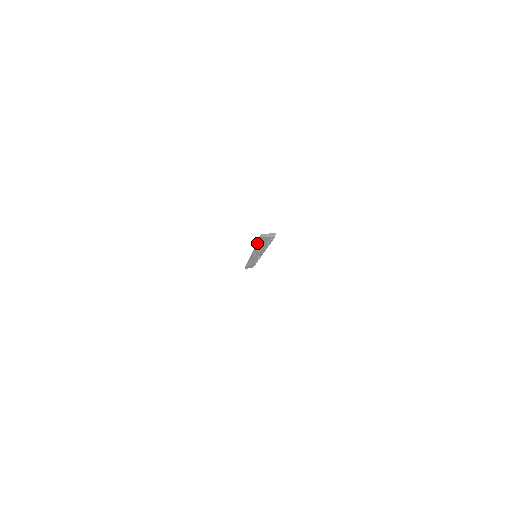
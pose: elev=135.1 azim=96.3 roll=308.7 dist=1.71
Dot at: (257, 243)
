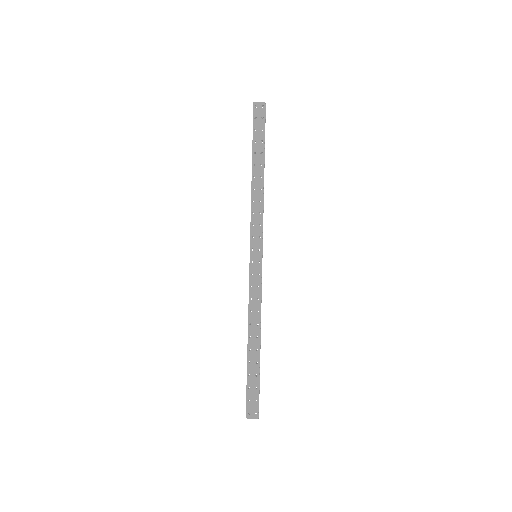
Dot at: (252, 148)
